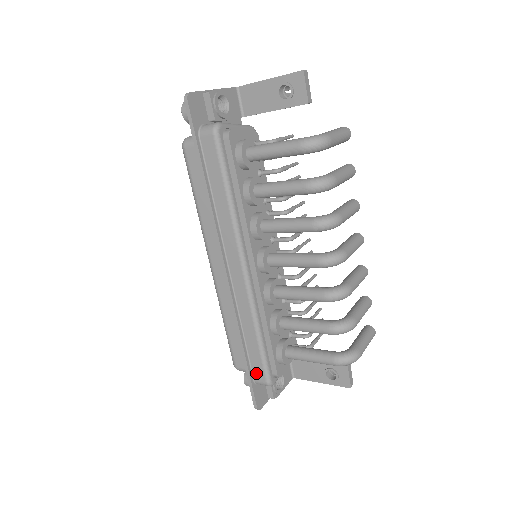
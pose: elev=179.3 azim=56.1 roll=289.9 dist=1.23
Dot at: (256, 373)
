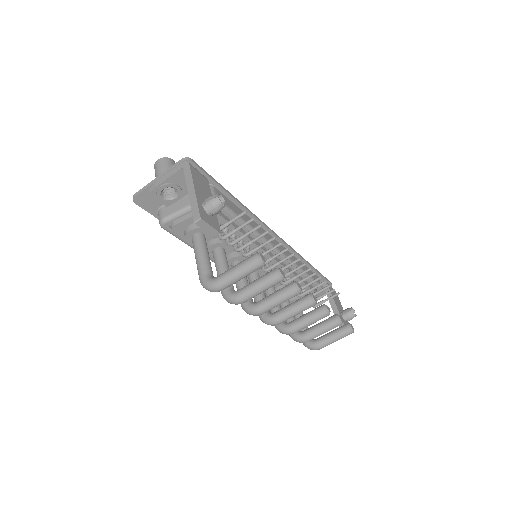
Dot at: occluded
